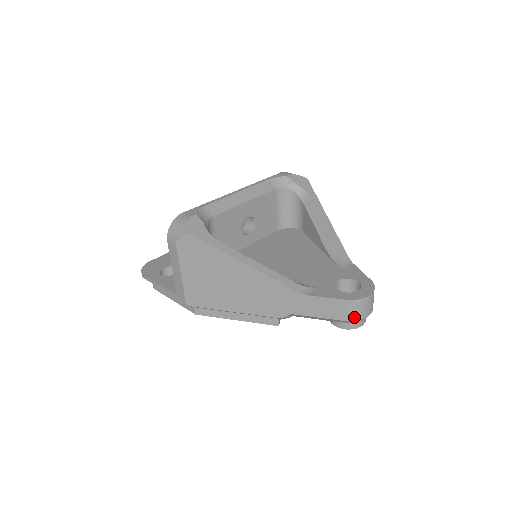
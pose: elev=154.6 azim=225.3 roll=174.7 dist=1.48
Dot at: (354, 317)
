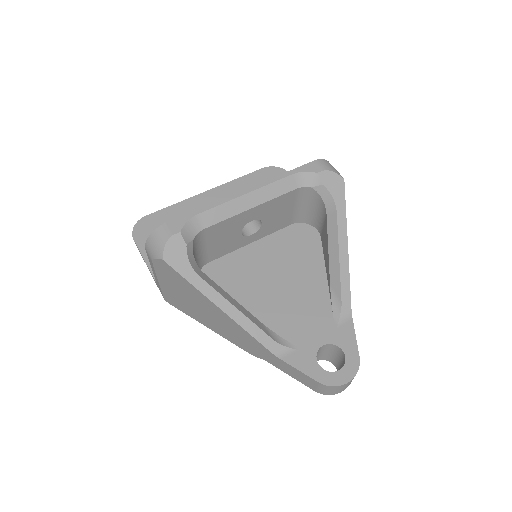
Dot at: (324, 393)
